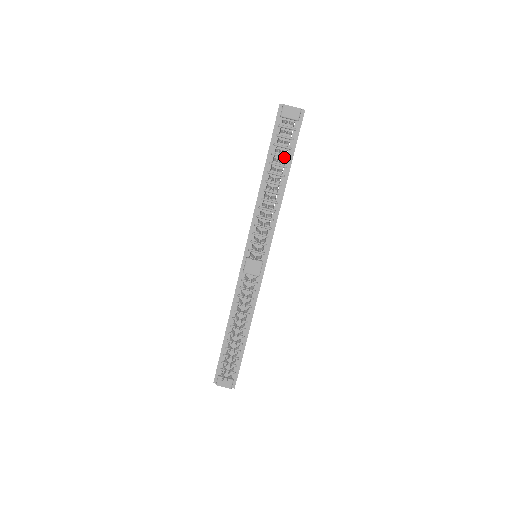
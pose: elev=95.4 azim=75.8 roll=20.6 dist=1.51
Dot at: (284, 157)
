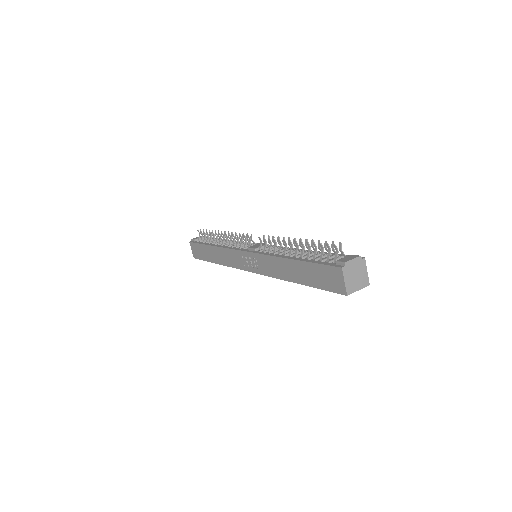
Dot at: (214, 239)
